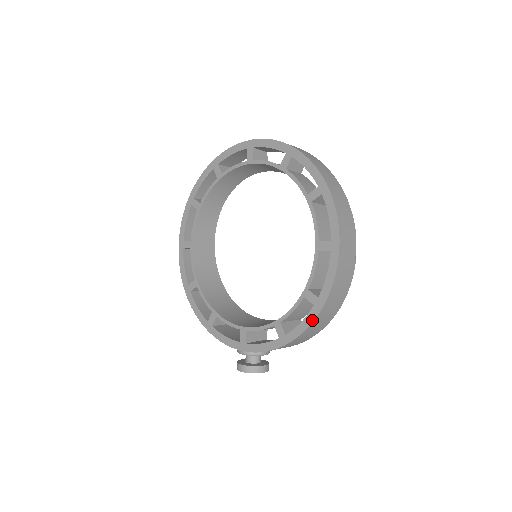
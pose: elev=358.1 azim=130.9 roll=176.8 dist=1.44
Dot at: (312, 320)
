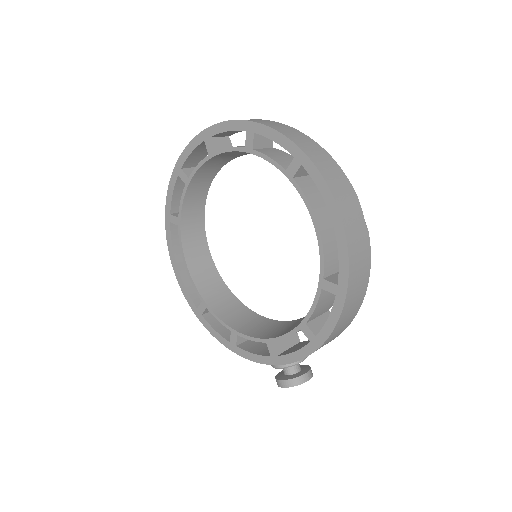
Dot at: (339, 312)
